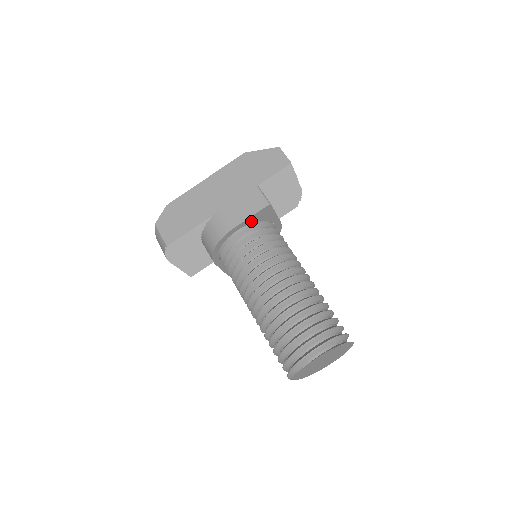
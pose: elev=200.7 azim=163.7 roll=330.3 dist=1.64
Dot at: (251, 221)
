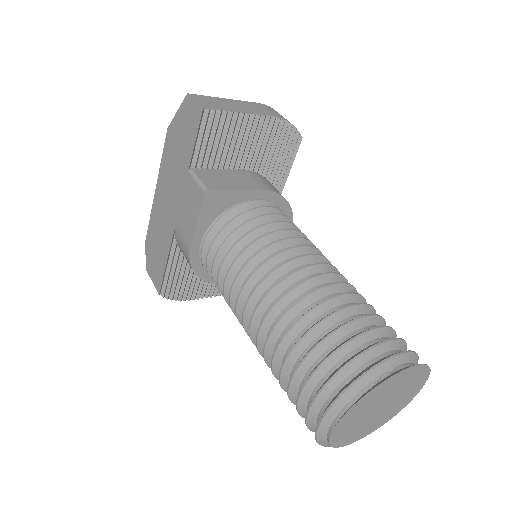
Dot at: (207, 223)
